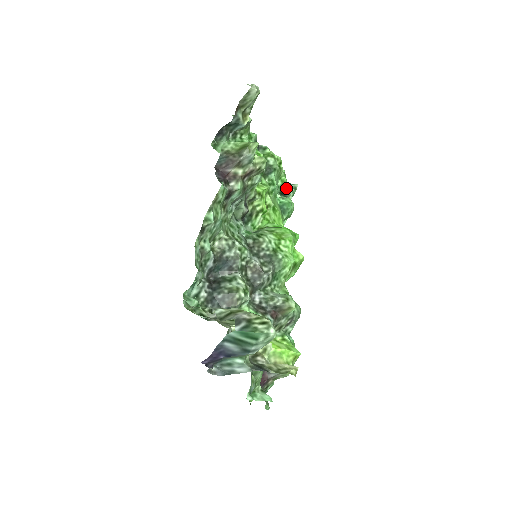
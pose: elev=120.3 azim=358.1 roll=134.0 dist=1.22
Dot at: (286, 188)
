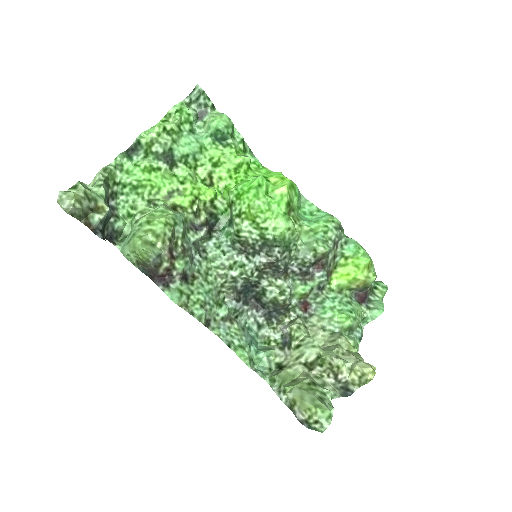
Dot at: (196, 103)
